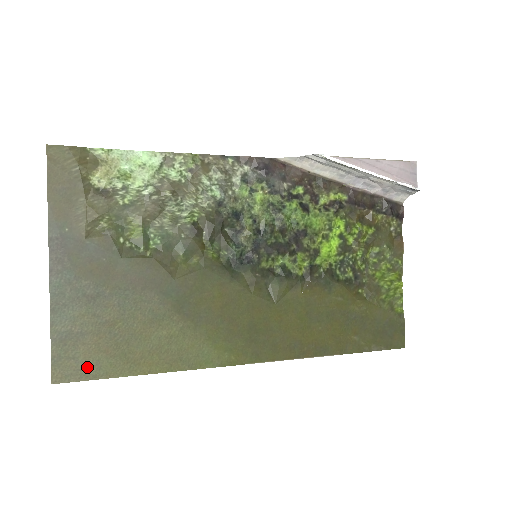
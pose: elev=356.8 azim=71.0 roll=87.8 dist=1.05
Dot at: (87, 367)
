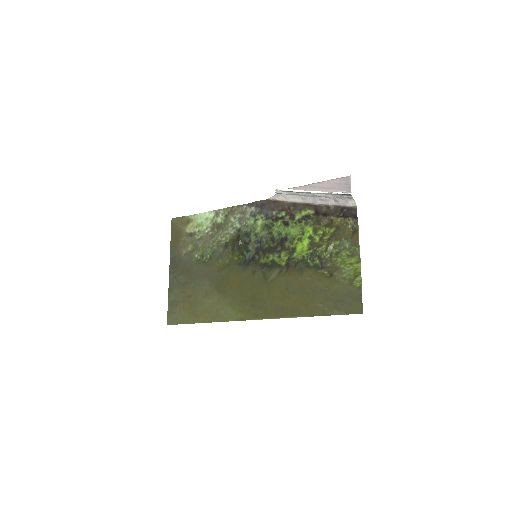
Dot at: (180, 318)
